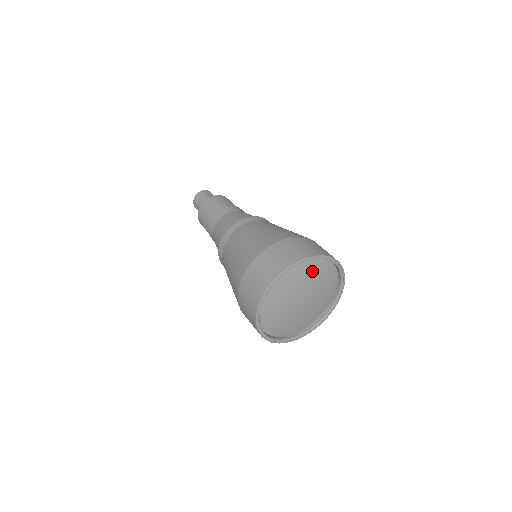
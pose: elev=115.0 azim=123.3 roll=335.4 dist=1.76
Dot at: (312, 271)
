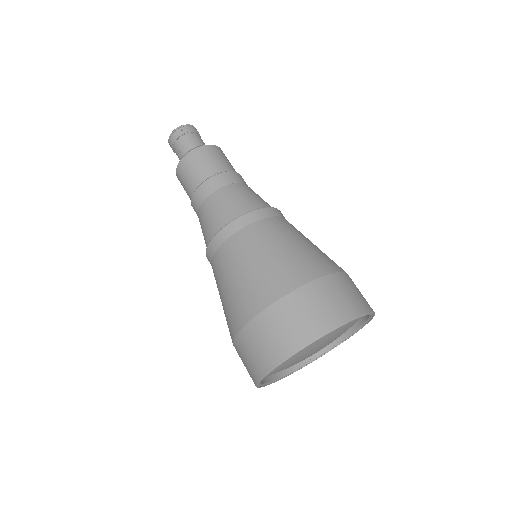
Dot at: occluded
